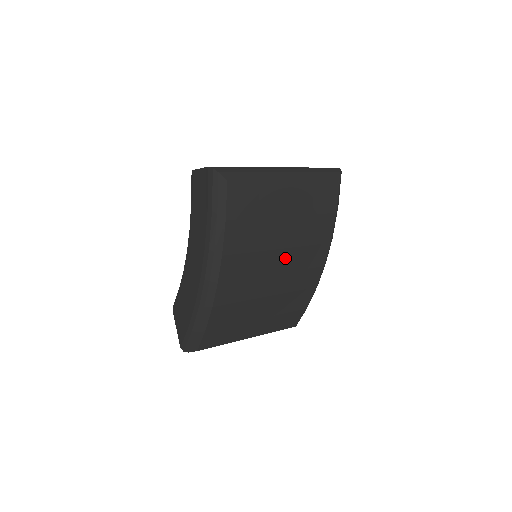
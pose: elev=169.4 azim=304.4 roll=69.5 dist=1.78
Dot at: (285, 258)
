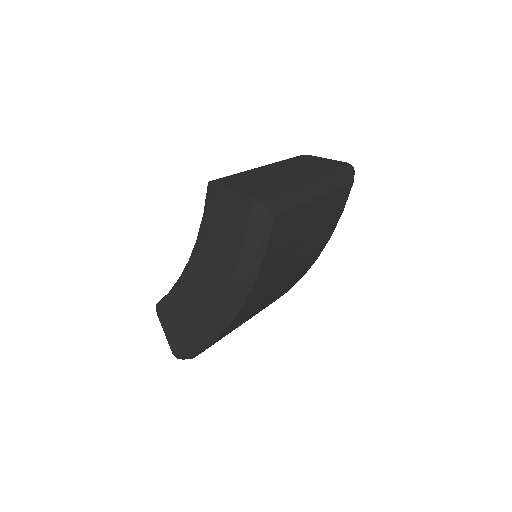
Dot at: (295, 266)
